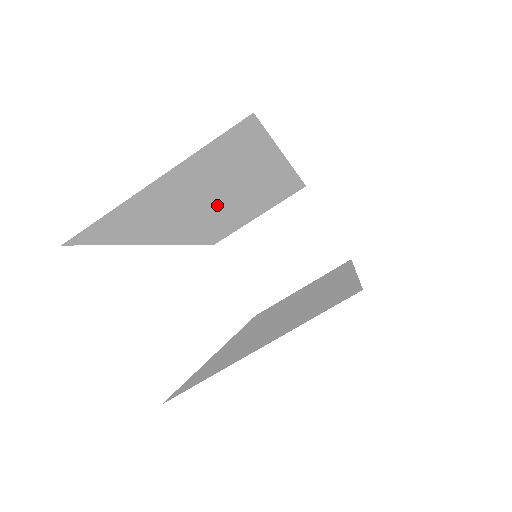
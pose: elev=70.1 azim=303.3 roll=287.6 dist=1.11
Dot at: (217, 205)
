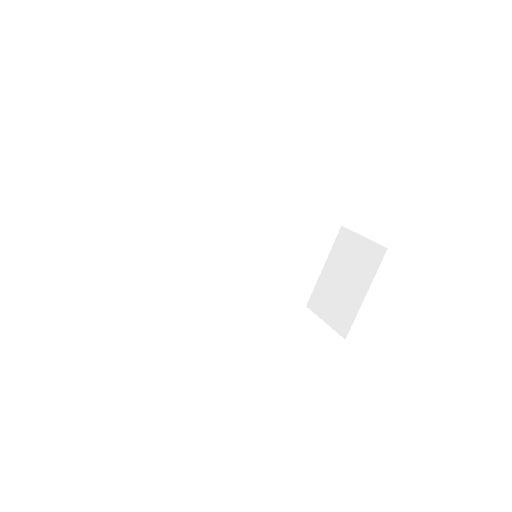
Dot at: (226, 241)
